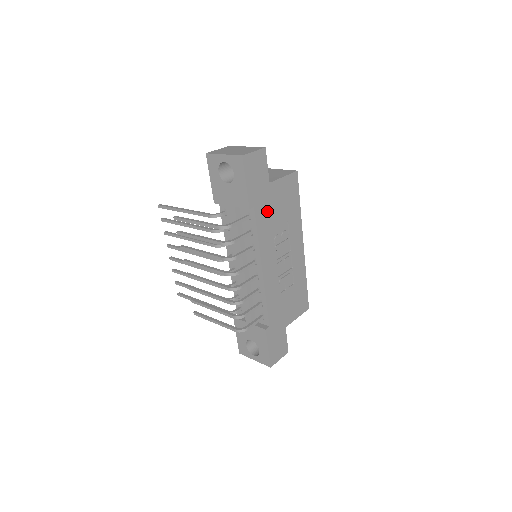
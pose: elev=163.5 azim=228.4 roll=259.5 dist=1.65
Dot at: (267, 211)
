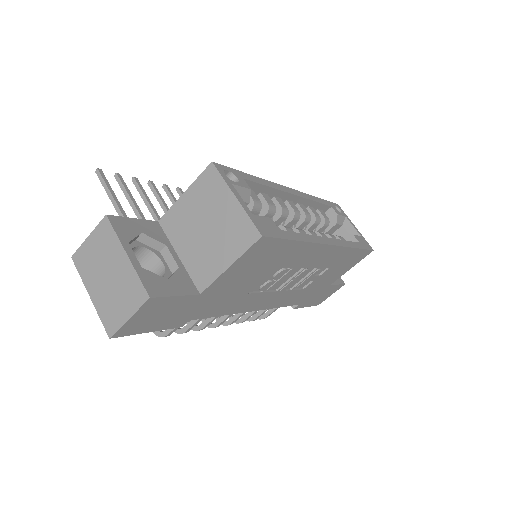
Dot at: (221, 300)
